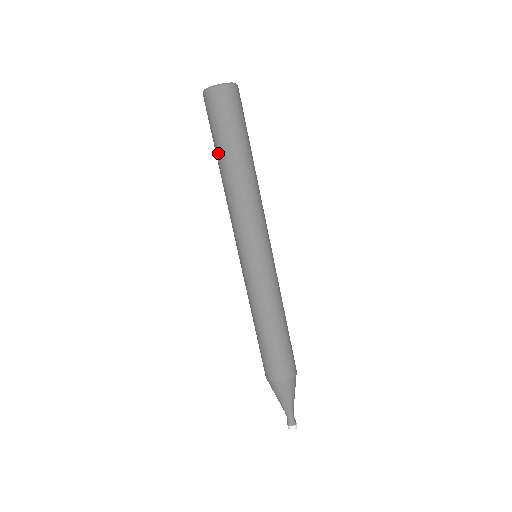
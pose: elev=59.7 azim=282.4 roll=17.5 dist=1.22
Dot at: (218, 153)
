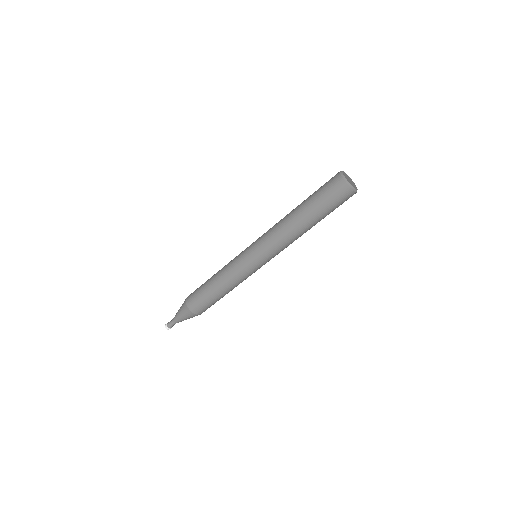
Dot at: (308, 208)
